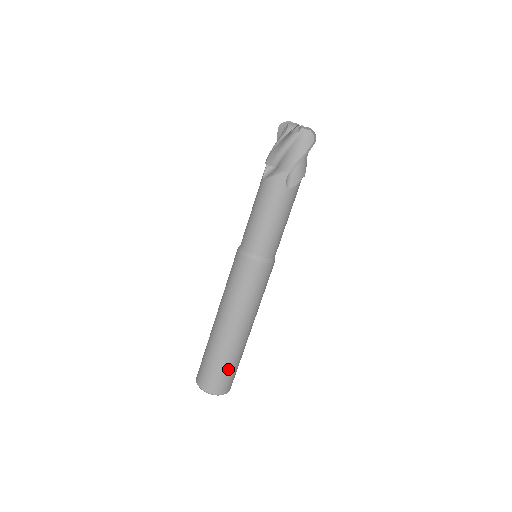
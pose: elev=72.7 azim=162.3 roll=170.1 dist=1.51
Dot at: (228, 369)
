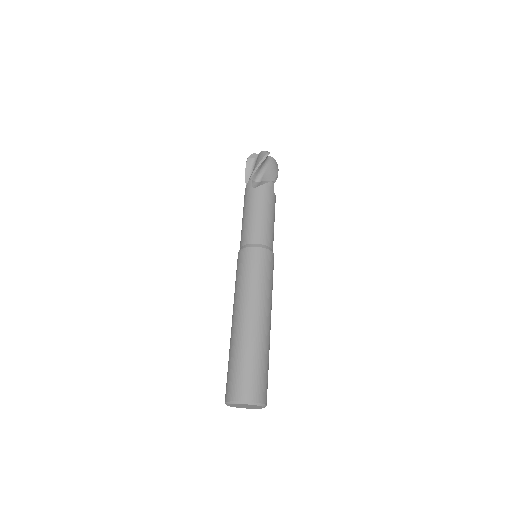
Dot at: (267, 369)
